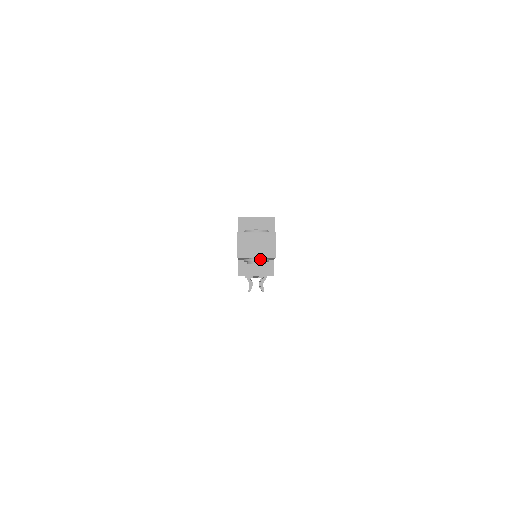
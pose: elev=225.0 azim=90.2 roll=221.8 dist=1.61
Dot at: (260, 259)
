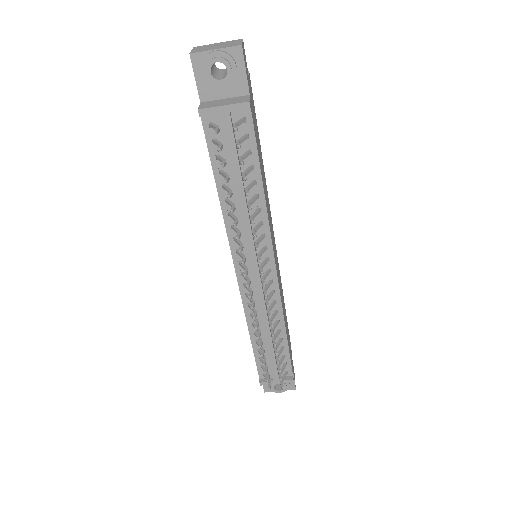
Dot at: (221, 51)
